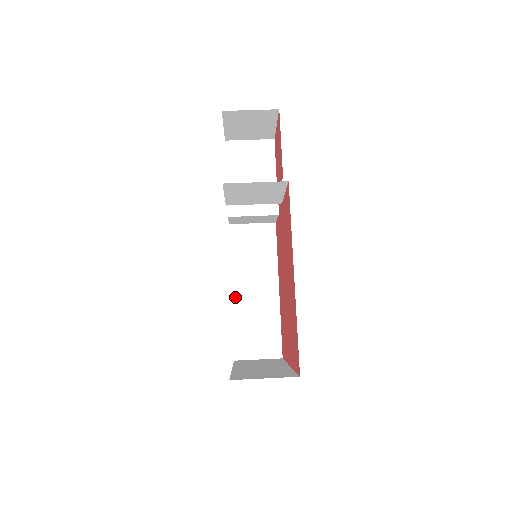
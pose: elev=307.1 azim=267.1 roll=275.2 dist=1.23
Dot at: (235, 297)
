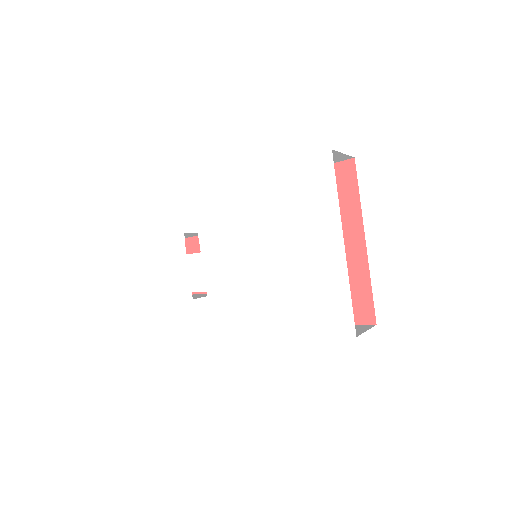
Dot at: (285, 337)
